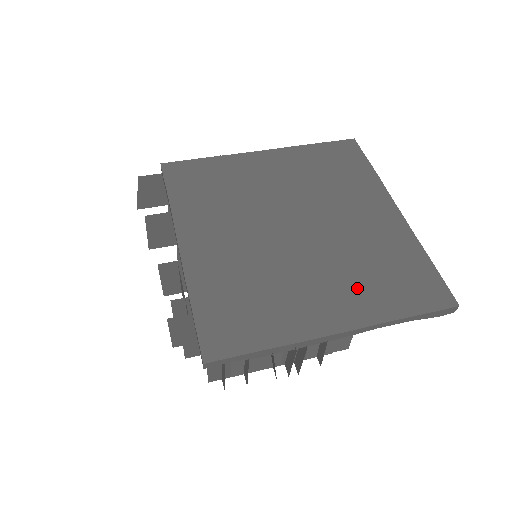
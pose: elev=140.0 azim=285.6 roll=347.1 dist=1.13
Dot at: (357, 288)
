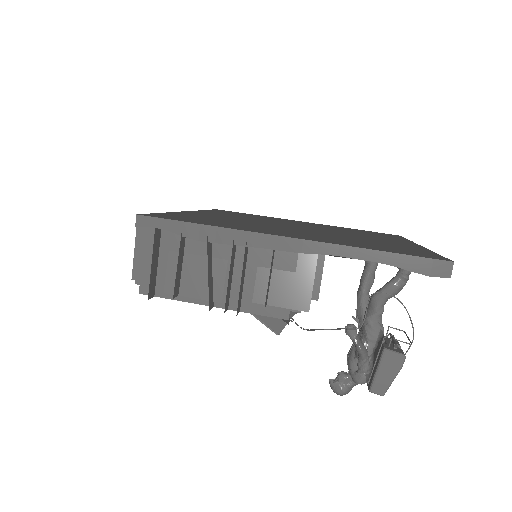
Dot at: (332, 239)
